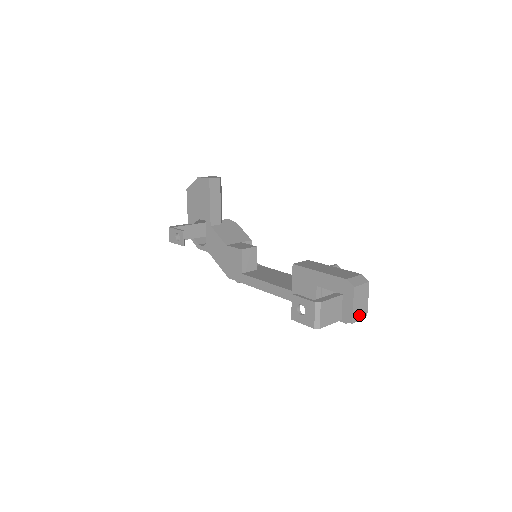
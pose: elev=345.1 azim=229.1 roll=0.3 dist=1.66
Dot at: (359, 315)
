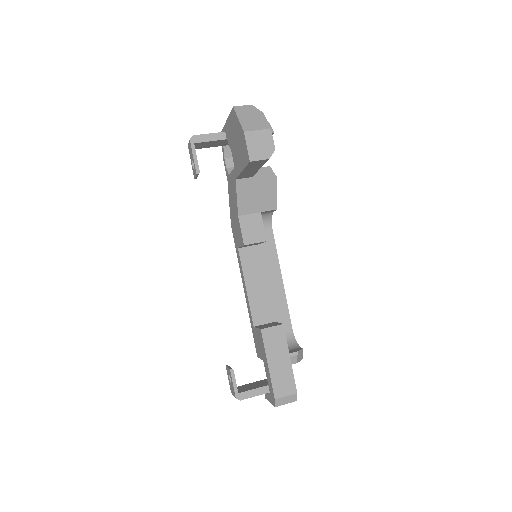
Dot at: occluded
